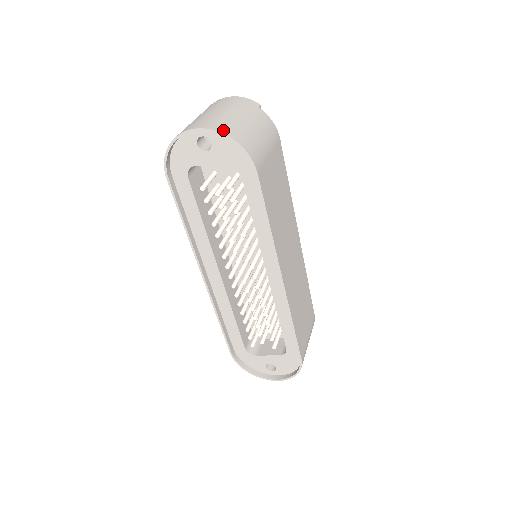
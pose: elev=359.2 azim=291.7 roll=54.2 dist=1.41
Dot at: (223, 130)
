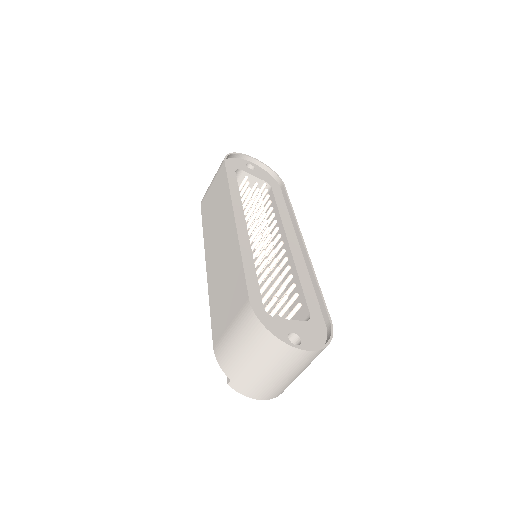
Dot at: (264, 167)
